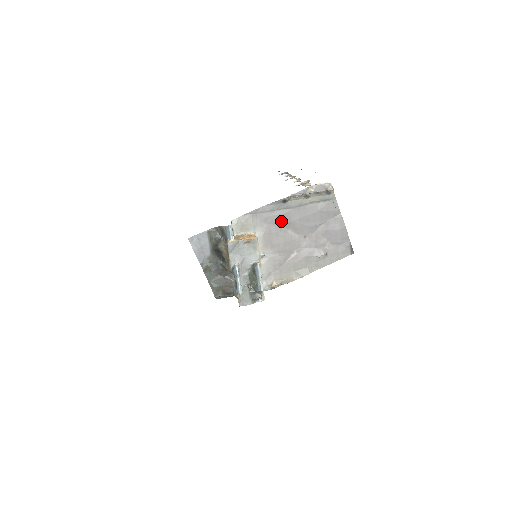
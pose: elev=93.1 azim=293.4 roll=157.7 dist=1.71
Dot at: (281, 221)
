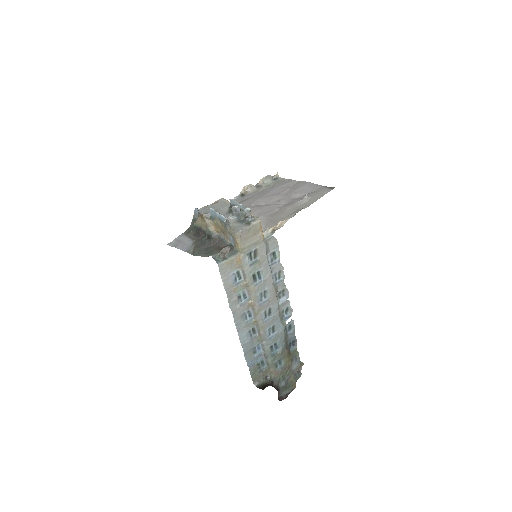
Dot at: (248, 204)
